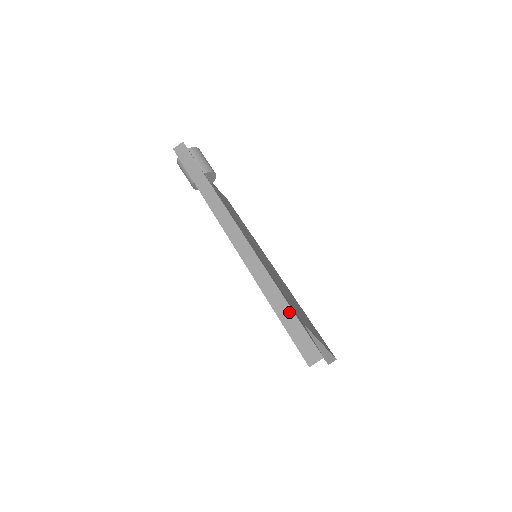
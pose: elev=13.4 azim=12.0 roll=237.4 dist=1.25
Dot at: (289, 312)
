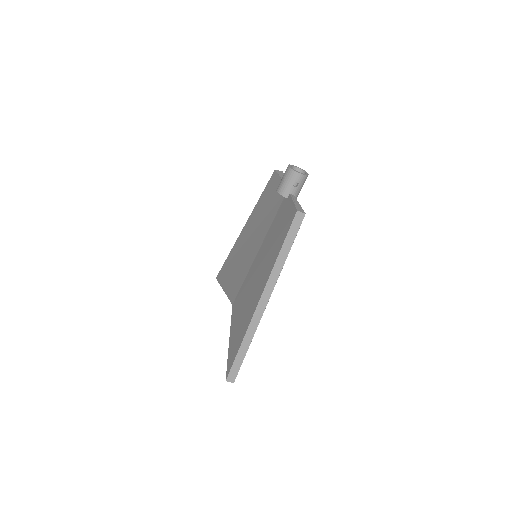
Dot at: (243, 356)
